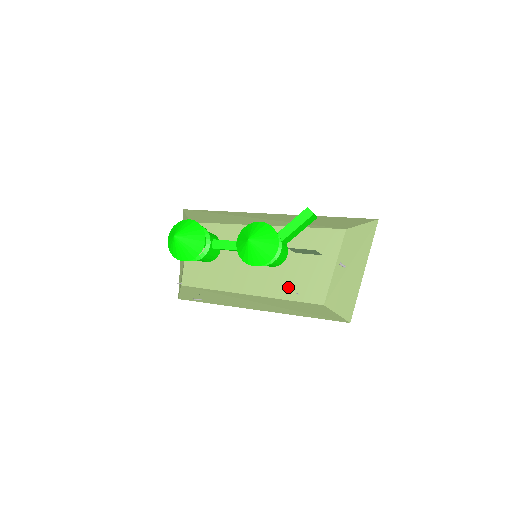
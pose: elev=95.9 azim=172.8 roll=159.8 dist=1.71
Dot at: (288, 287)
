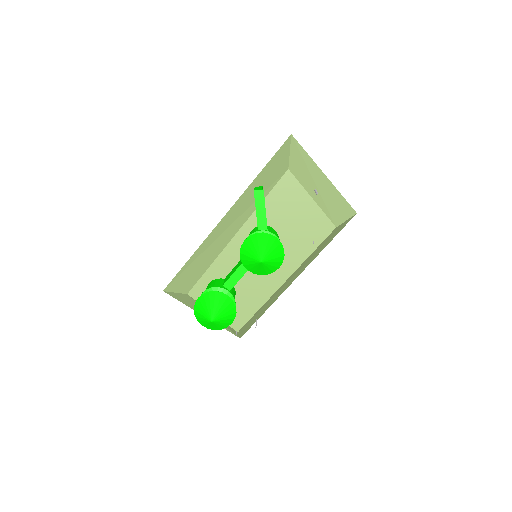
Dot at: (302, 246)
